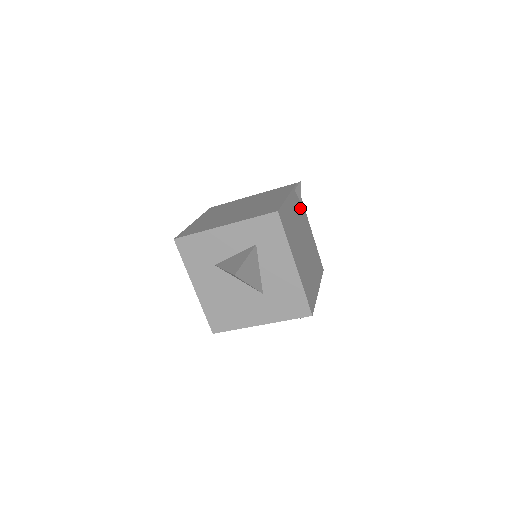
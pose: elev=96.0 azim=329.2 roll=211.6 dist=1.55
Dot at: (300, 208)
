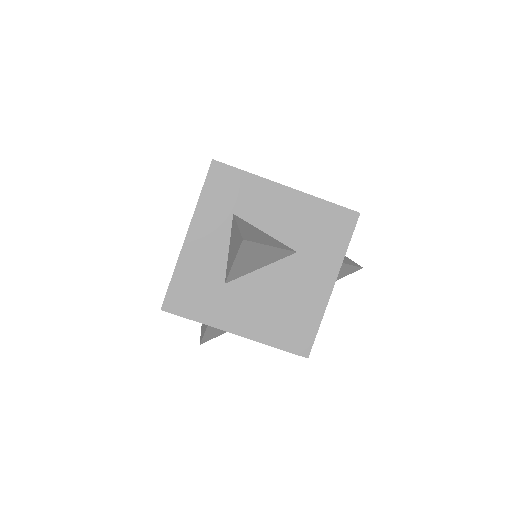
Dot at: occluded
